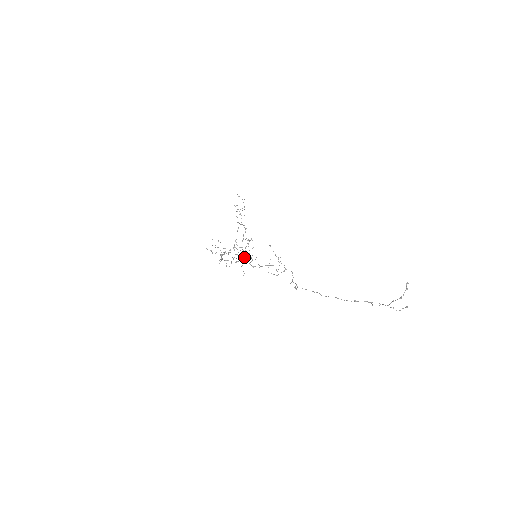
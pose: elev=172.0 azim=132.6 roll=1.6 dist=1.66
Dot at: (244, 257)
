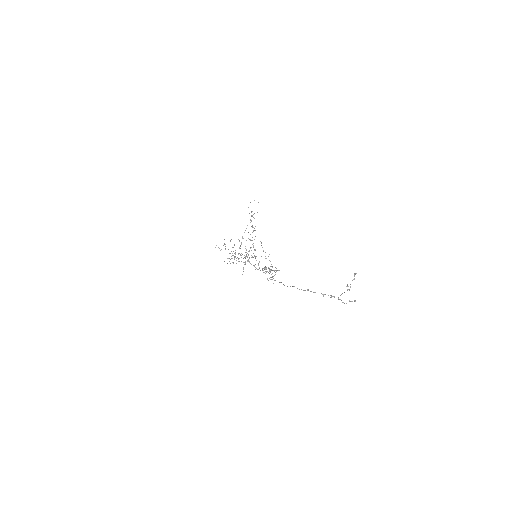
Dot at: occluded
